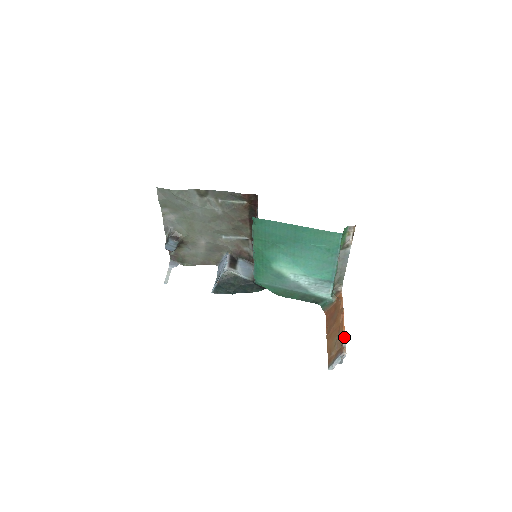
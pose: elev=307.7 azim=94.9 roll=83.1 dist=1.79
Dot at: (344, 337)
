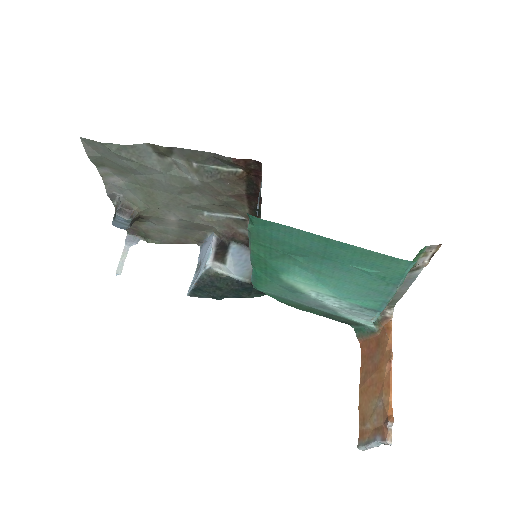
Dot at: (390, 410)
